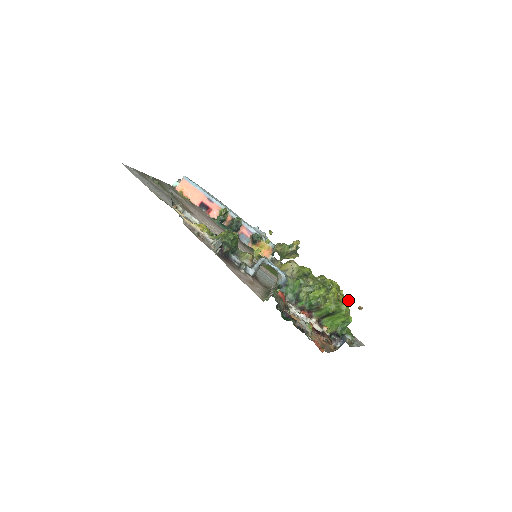
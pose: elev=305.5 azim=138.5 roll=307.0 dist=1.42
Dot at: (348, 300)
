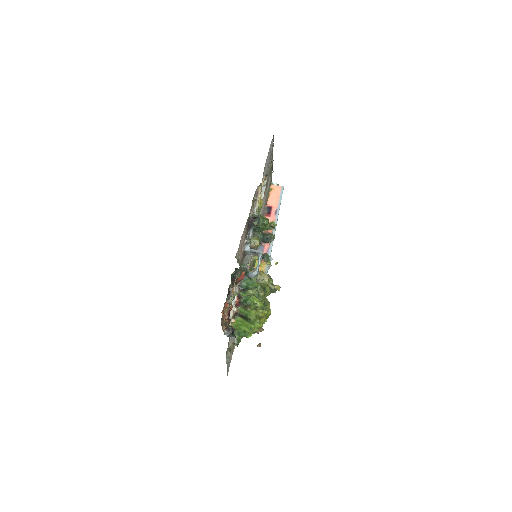
Dot at: (262, 329)
